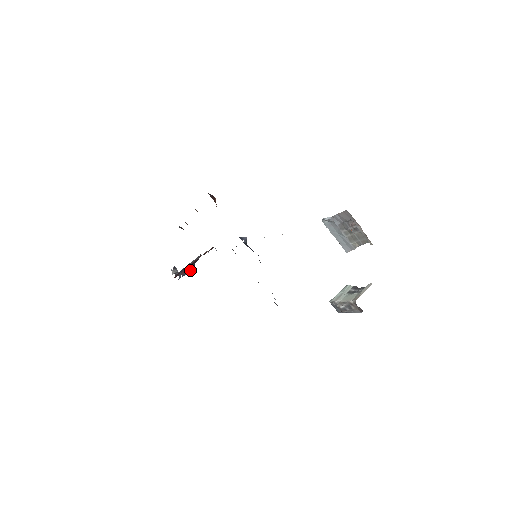
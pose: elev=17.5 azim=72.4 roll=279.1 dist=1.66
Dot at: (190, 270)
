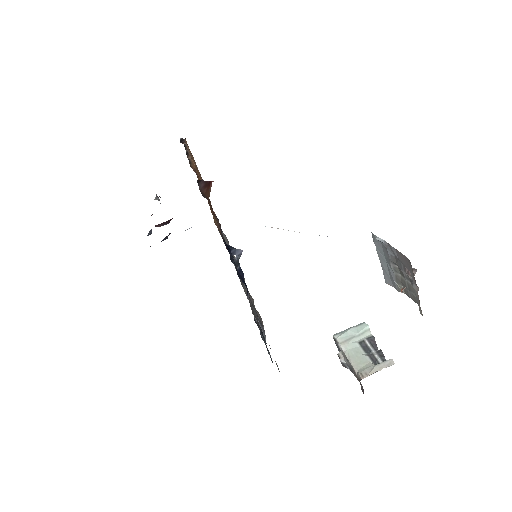
Dot at: occluded
